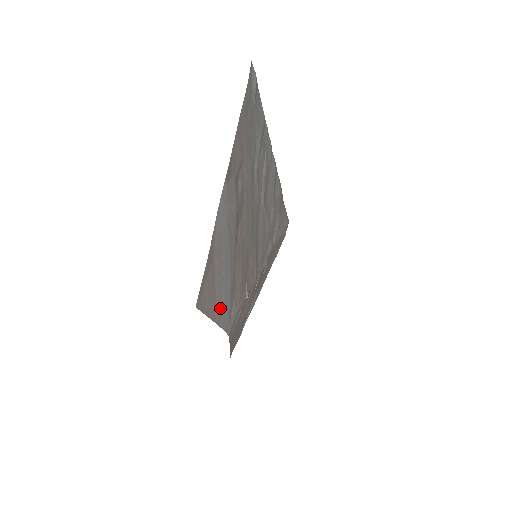
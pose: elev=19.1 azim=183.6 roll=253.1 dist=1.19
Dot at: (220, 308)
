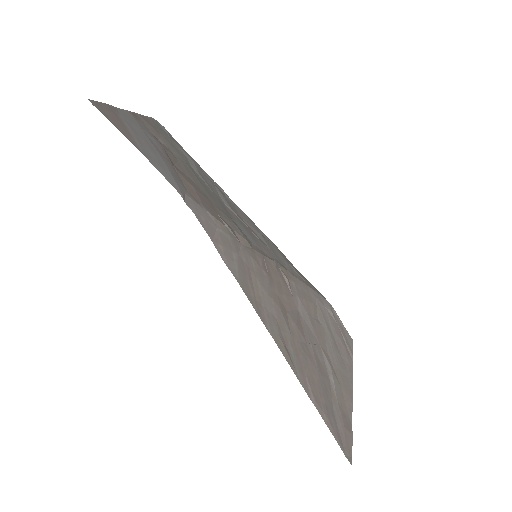
Dot at: (148, 155)
